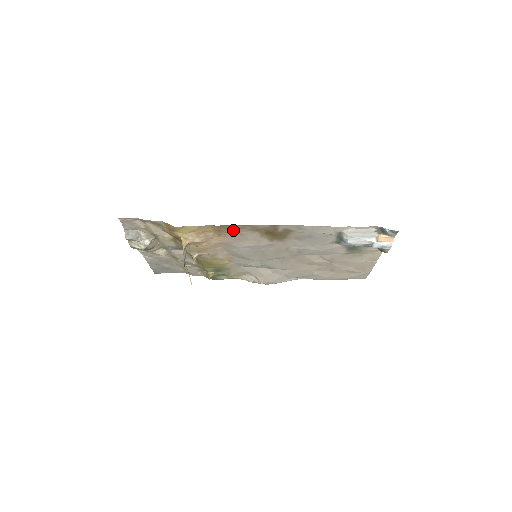
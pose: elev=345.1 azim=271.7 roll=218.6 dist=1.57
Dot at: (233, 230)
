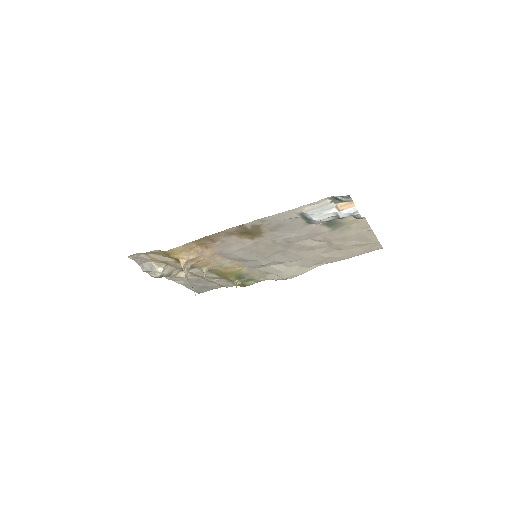
Dot at: (213, 240)
